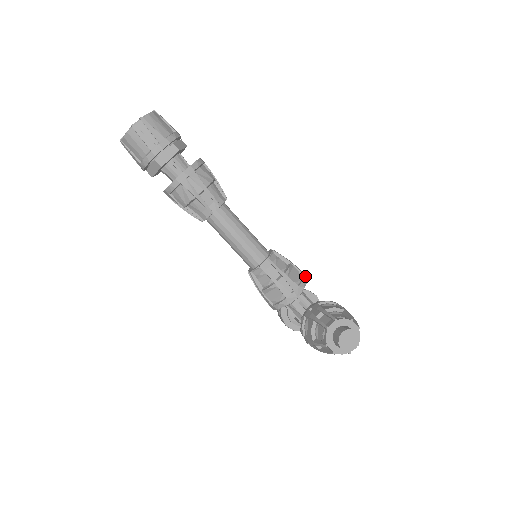
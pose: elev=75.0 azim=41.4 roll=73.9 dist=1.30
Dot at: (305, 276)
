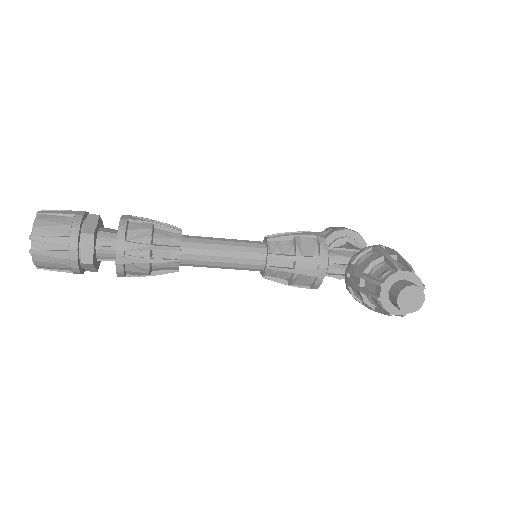
Dot at: (319, 237)
